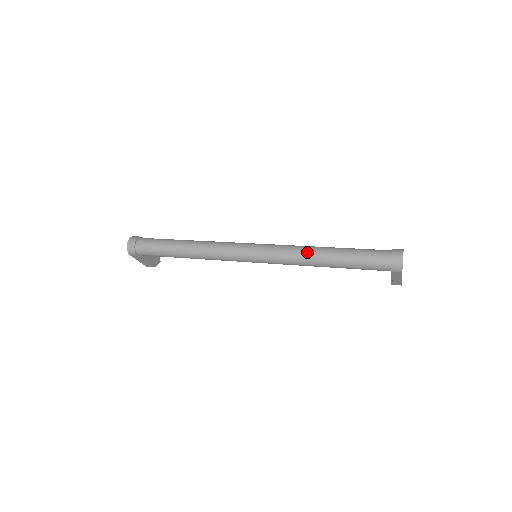
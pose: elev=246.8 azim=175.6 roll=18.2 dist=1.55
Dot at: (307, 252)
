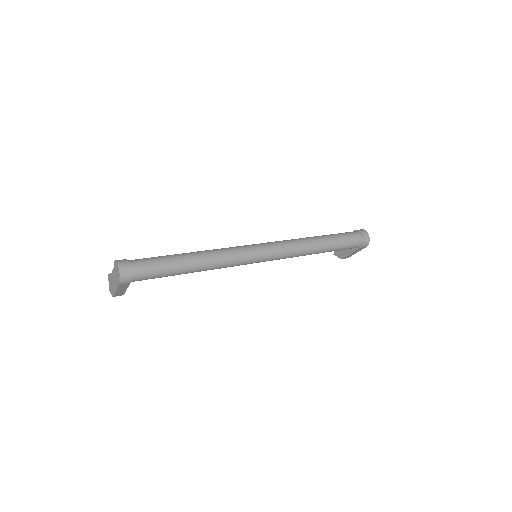
Dot at: (308, 243)
